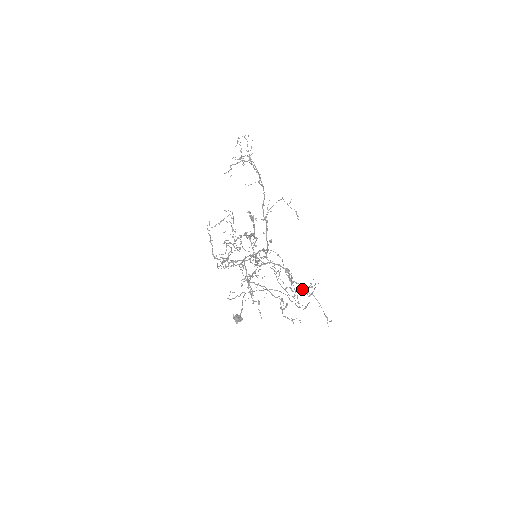
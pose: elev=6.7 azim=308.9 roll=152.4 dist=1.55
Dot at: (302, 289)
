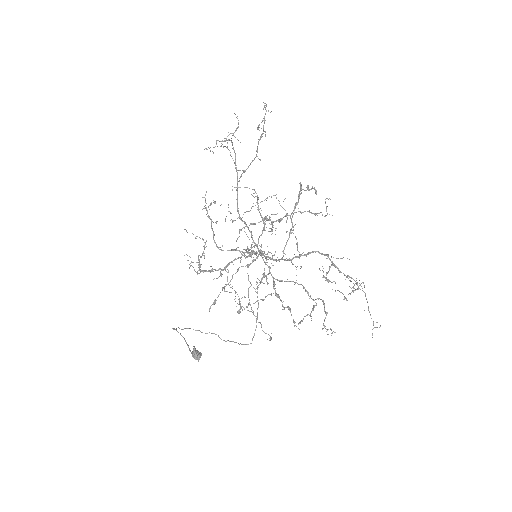
Dot at: occluded
